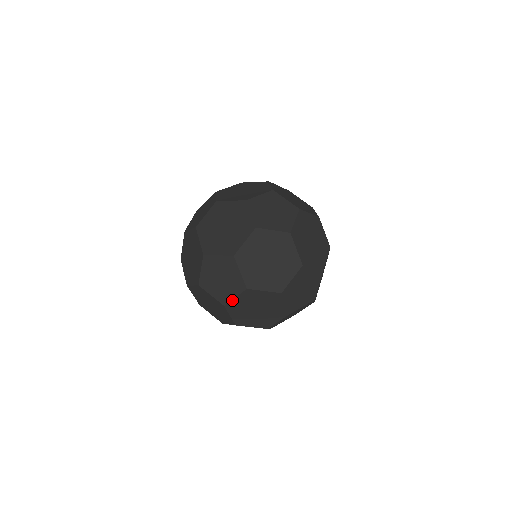
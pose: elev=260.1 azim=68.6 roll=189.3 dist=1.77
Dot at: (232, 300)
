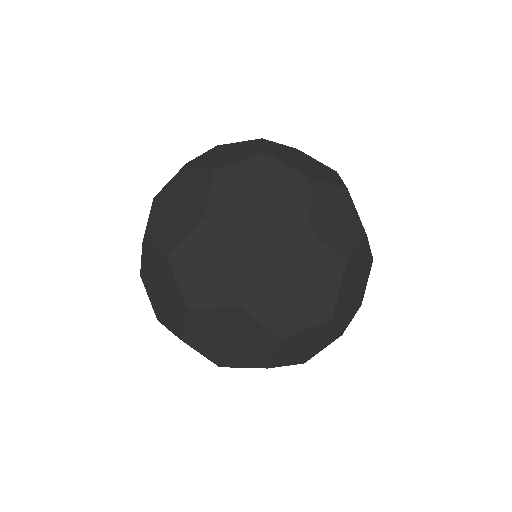
Dot at: (205, 308)
